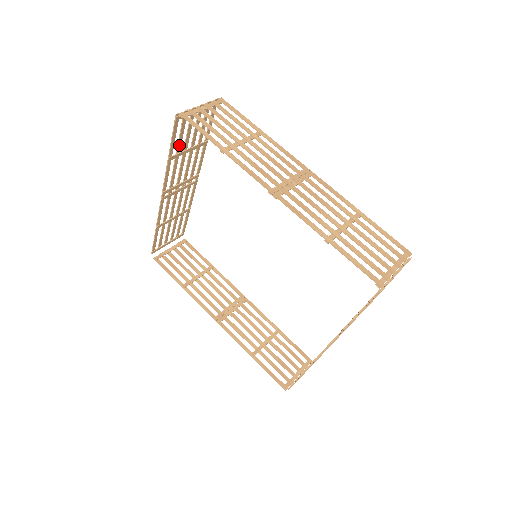
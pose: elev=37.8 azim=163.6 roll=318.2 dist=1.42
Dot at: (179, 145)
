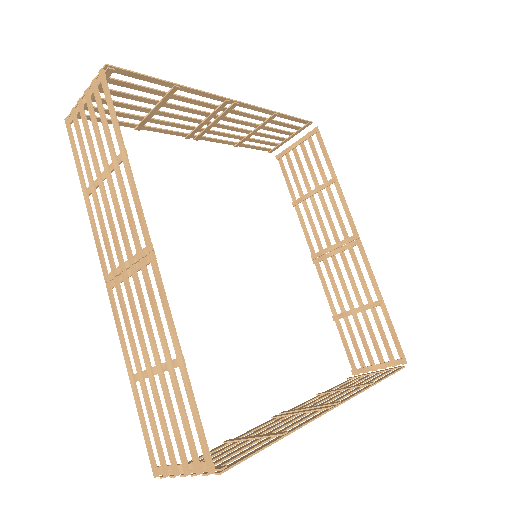
Dot at: (131, 116)
